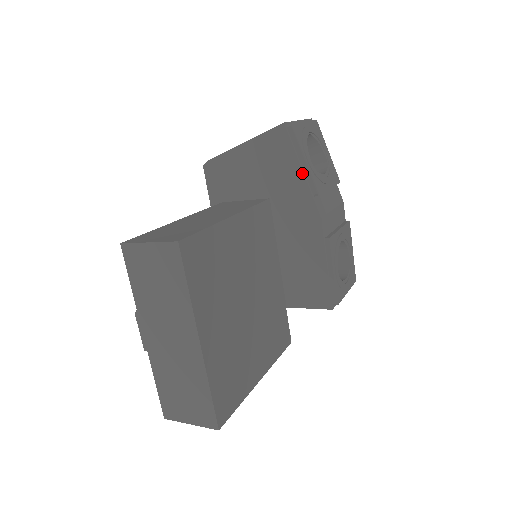
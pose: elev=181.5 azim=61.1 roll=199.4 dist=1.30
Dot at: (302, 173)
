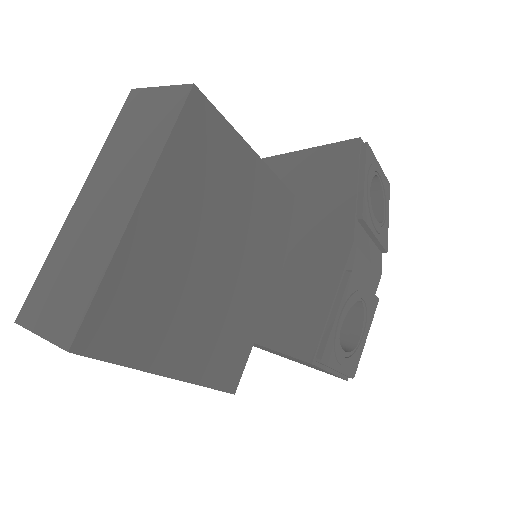
Dot at: (355, 189)
